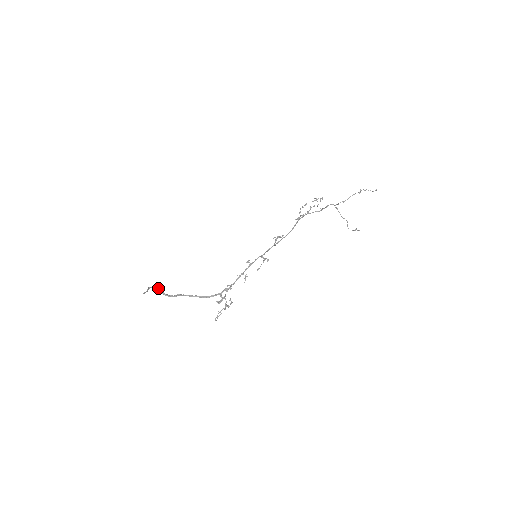
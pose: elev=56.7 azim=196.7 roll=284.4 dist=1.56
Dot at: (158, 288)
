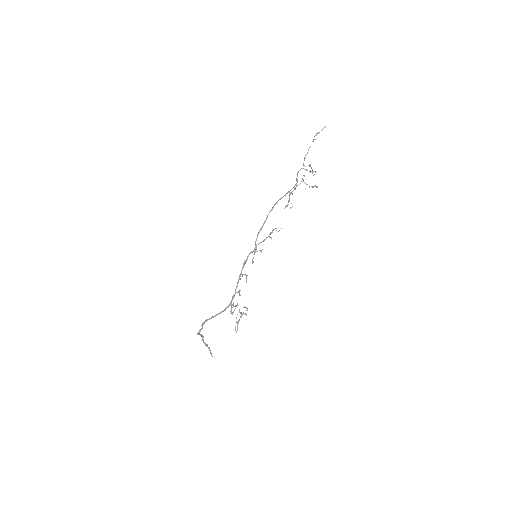
Dot at: (200, 334)
